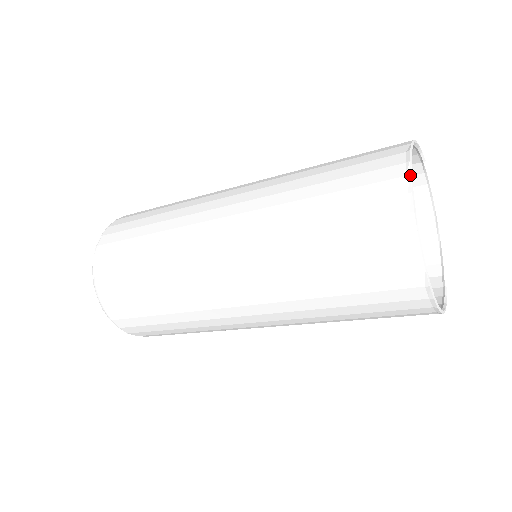
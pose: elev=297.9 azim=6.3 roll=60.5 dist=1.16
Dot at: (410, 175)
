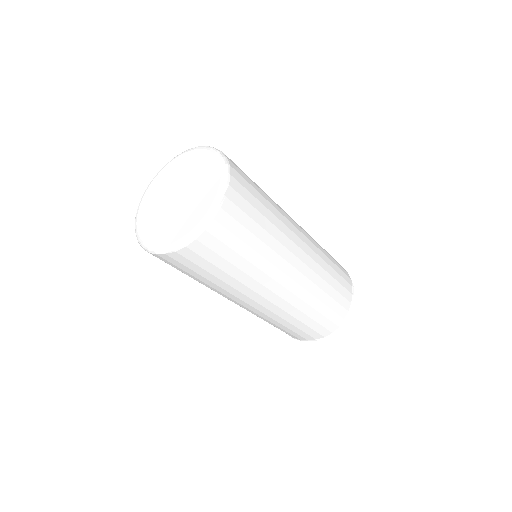
Dot at: occluded
